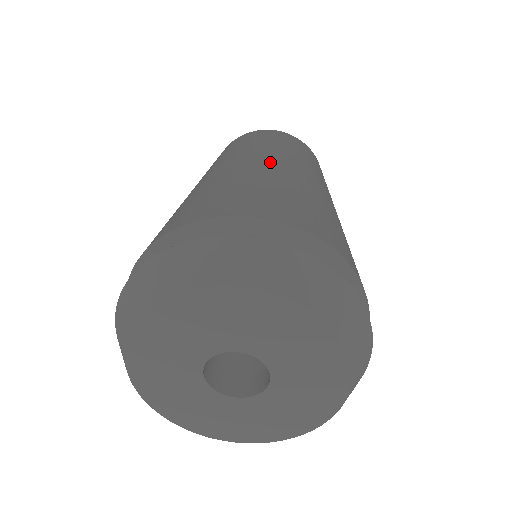
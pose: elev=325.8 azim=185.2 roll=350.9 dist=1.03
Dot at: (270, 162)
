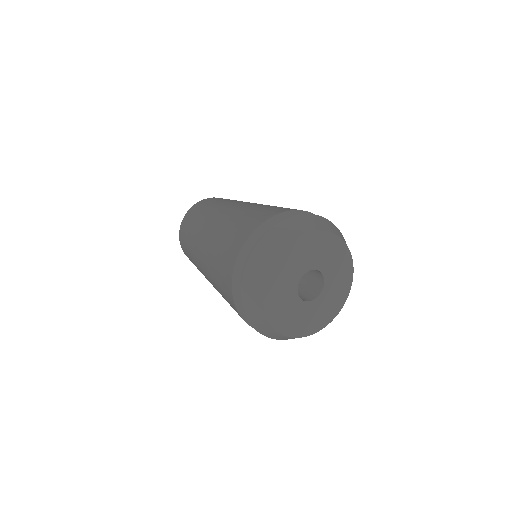
Dot at: occluded
